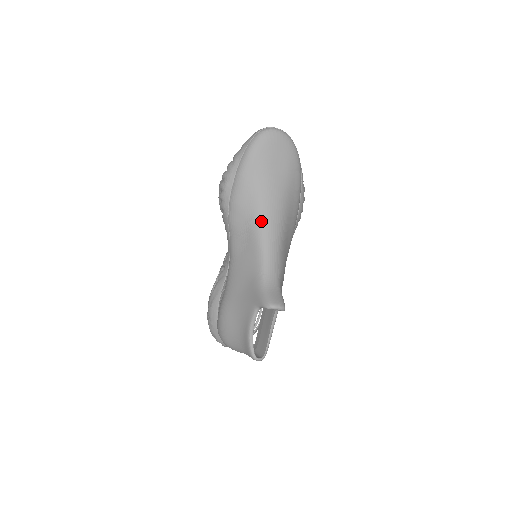
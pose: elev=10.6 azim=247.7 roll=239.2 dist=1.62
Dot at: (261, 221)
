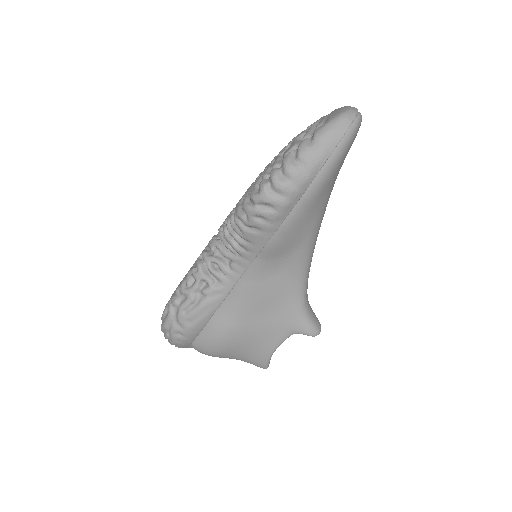
Dot at: (313, 242)
